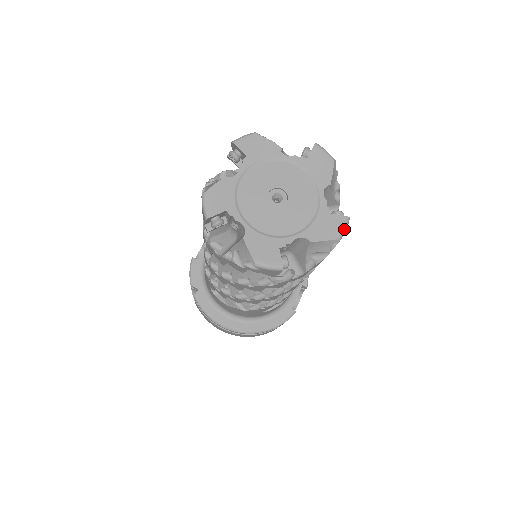
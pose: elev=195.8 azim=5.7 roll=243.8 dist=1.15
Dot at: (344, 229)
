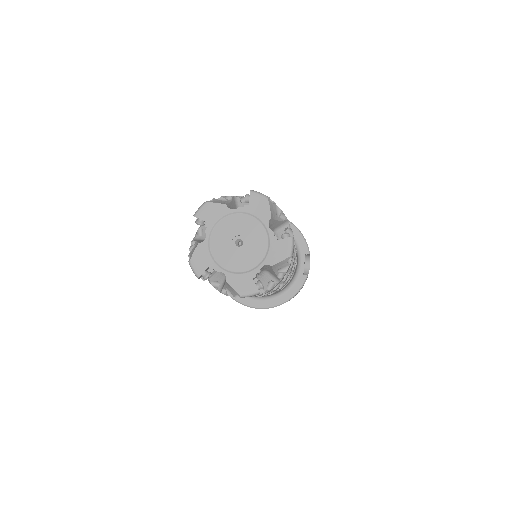
Dot at: (291, 247)
